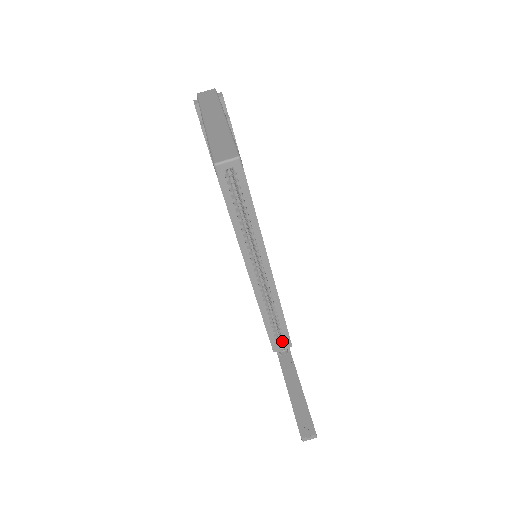
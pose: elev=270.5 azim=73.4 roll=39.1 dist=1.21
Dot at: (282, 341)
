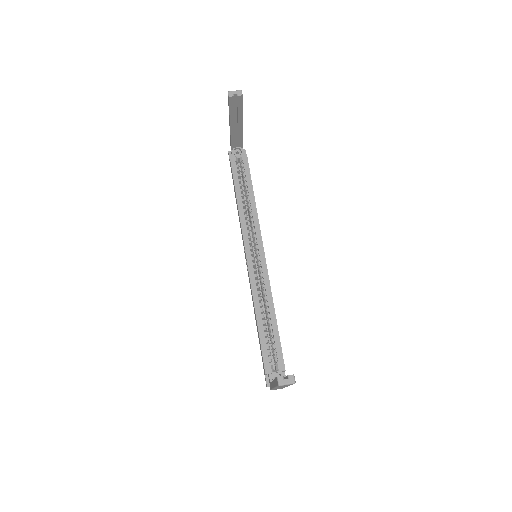
Dot at: (275, 364)
